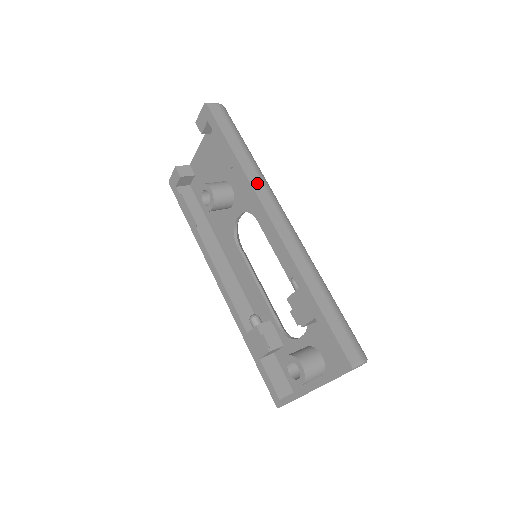
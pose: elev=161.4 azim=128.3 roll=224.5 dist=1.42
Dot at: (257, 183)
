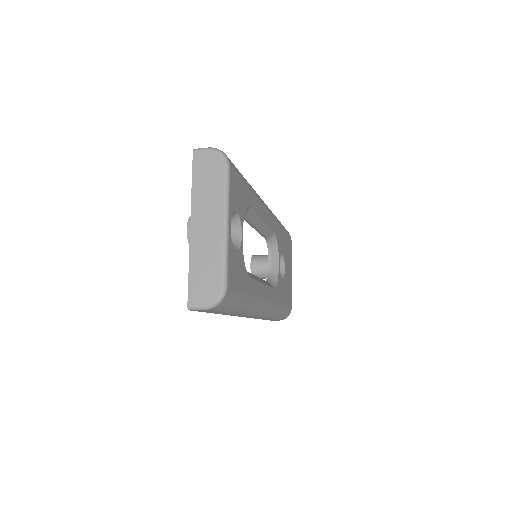
Dot at: occluded
